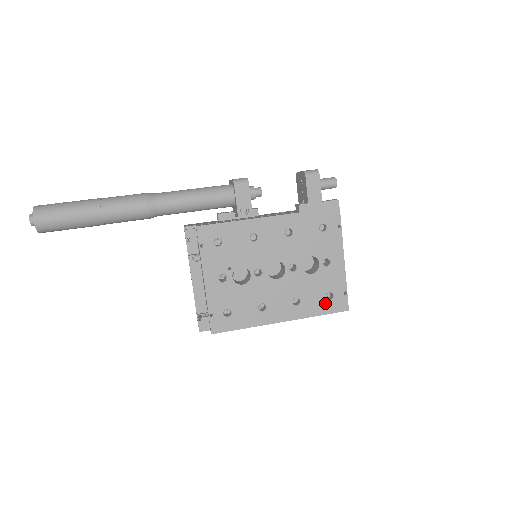
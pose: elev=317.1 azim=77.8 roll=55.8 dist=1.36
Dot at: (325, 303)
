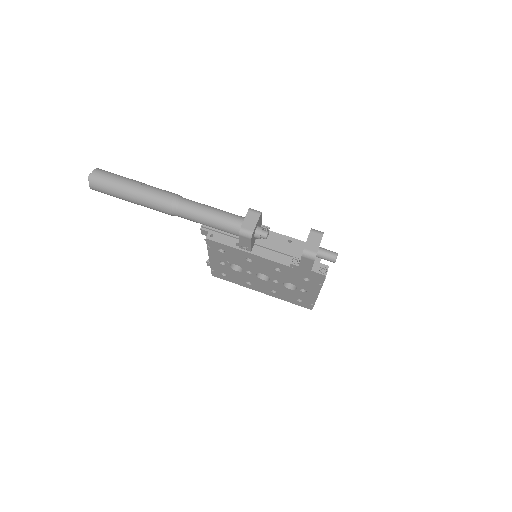
Dot at: (295, 301)
